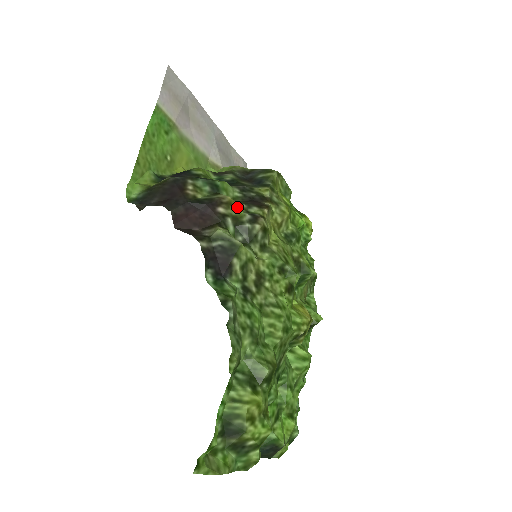
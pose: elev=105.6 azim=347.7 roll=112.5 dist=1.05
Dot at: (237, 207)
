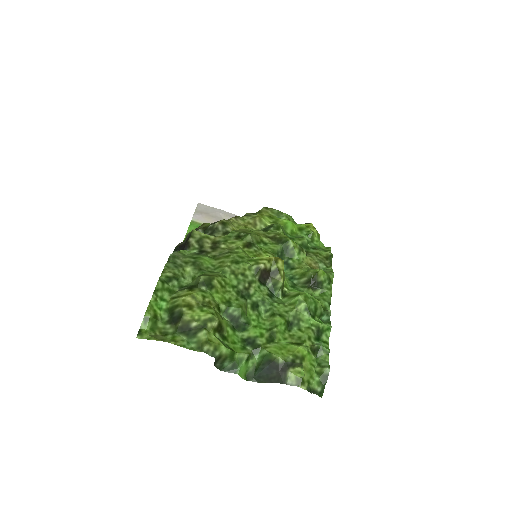
Dot at: (208, 223)
